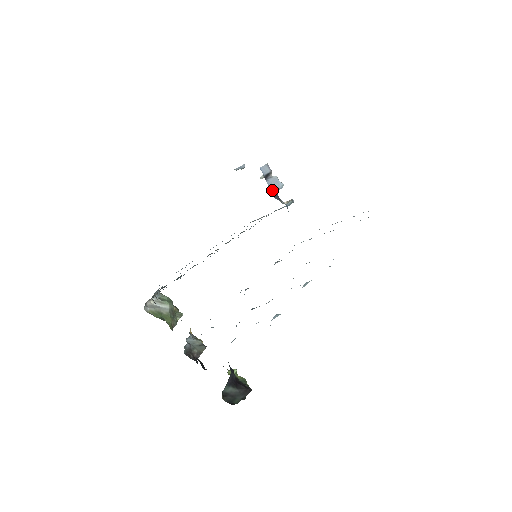
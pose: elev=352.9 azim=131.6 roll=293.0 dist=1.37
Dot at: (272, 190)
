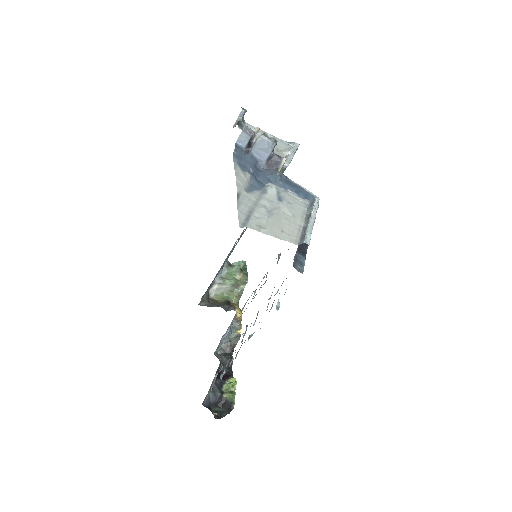
Dot at: (262, 158)
